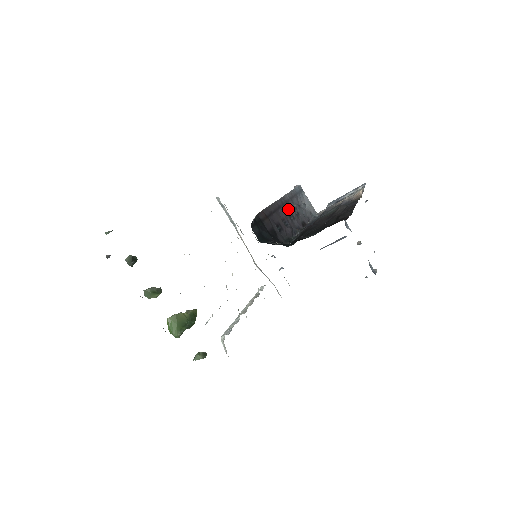
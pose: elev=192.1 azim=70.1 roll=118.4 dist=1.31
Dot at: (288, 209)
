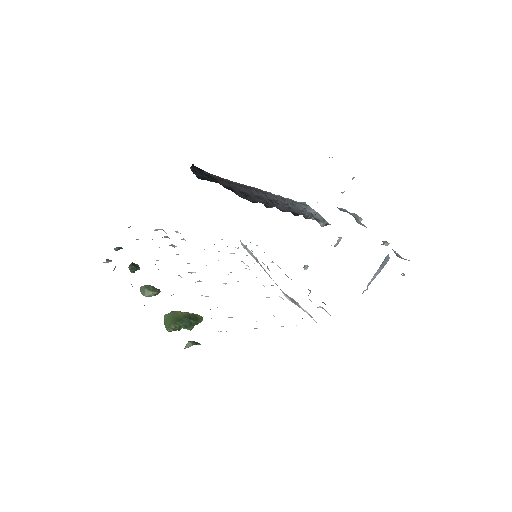
Dot at: (271, 198)
